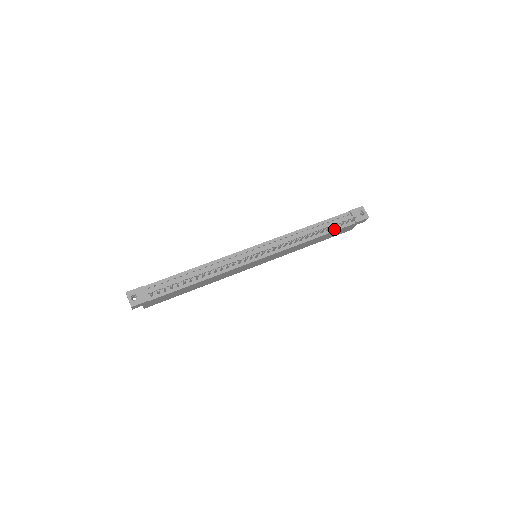
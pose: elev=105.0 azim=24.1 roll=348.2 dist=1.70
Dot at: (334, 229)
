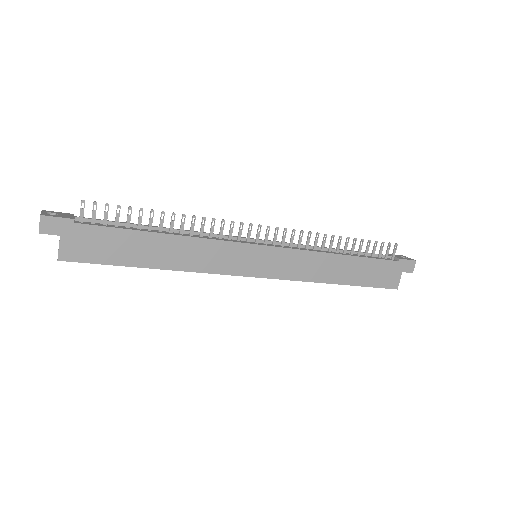
Dot at: (369, 257)
